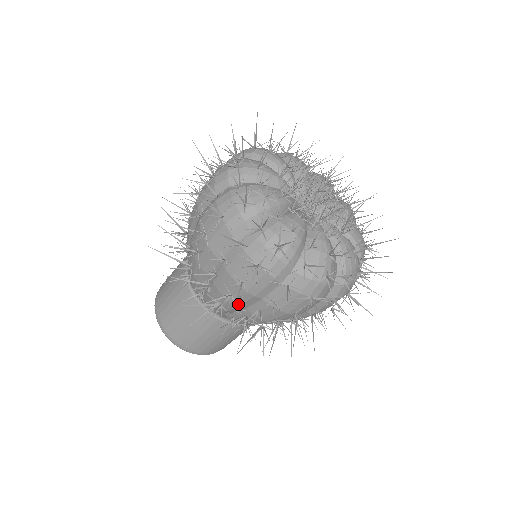
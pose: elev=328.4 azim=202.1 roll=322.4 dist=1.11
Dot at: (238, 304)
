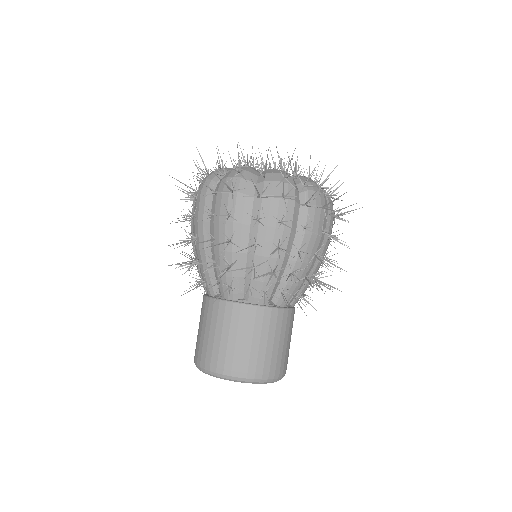
Dot at: (203, 245)
